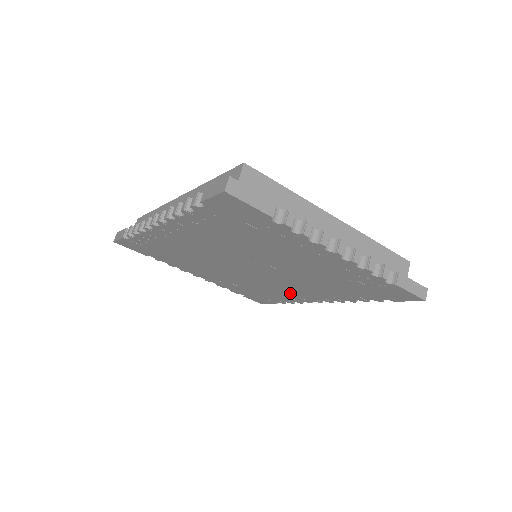
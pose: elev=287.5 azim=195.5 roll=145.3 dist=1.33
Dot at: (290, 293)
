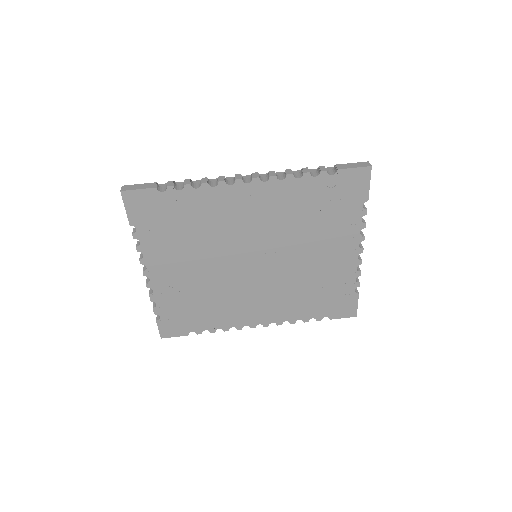
Dot at: (239, 310)
